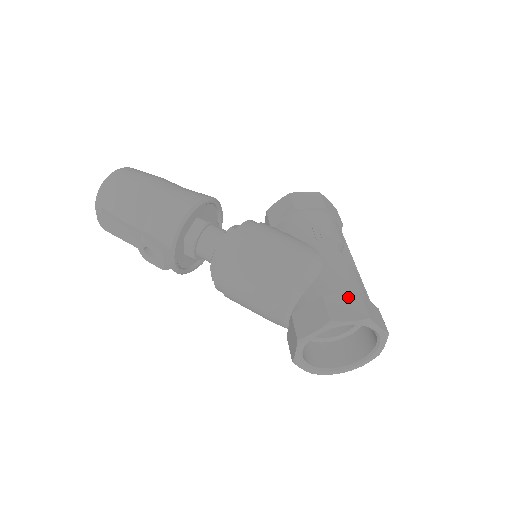
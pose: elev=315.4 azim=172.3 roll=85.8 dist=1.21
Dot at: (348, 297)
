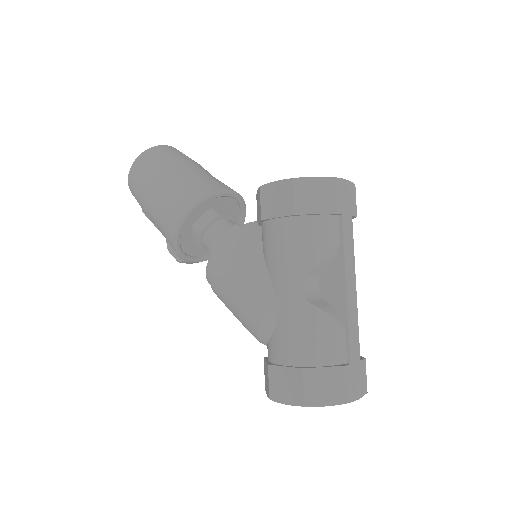
Dot at: (290, 373)
